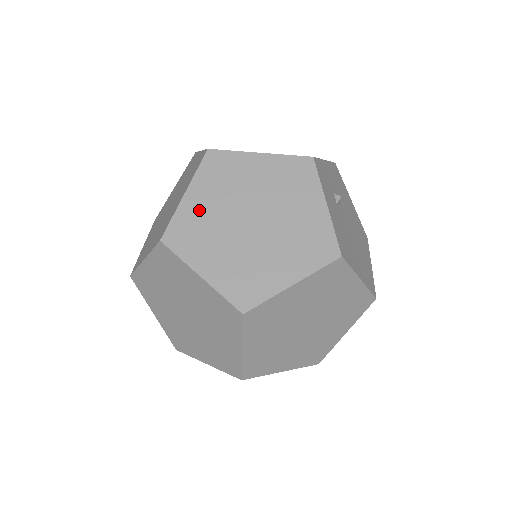
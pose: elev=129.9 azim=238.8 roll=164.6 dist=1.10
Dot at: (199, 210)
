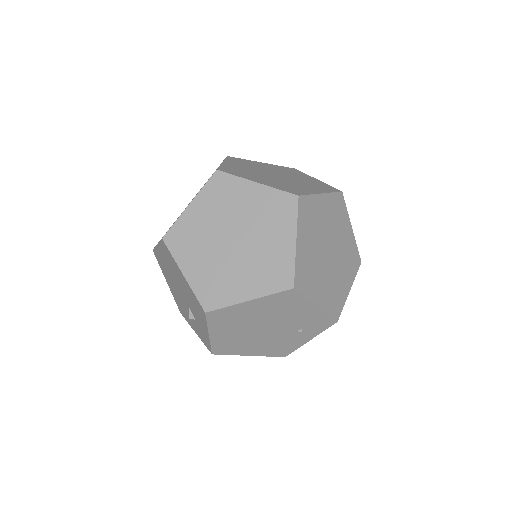
Dot at: (237, 167)
